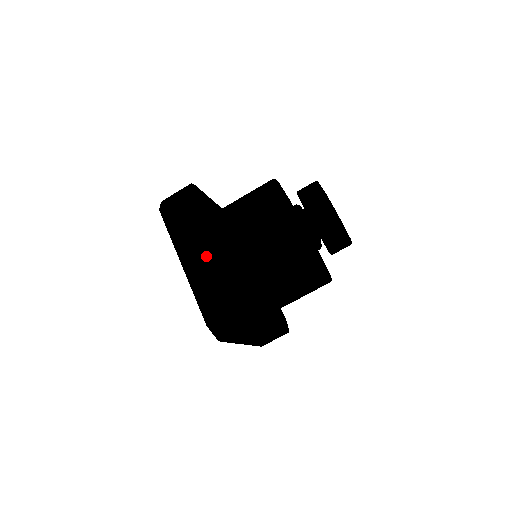
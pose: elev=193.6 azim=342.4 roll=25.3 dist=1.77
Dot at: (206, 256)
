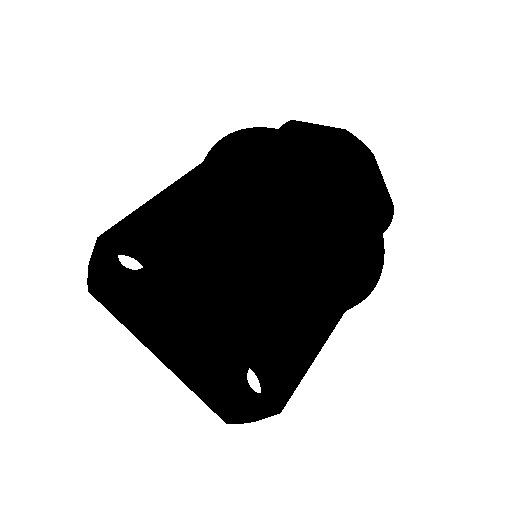
Dot at: (174, 354)
